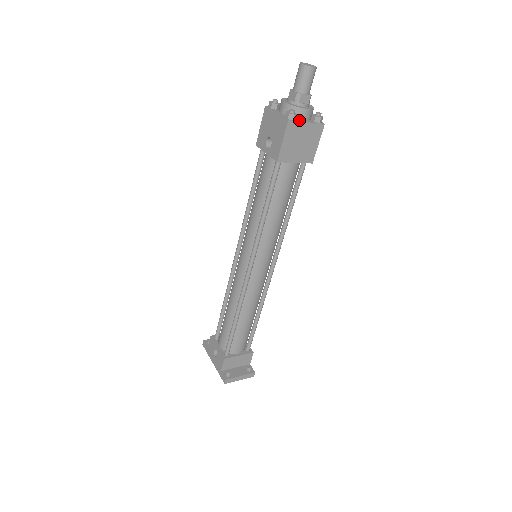
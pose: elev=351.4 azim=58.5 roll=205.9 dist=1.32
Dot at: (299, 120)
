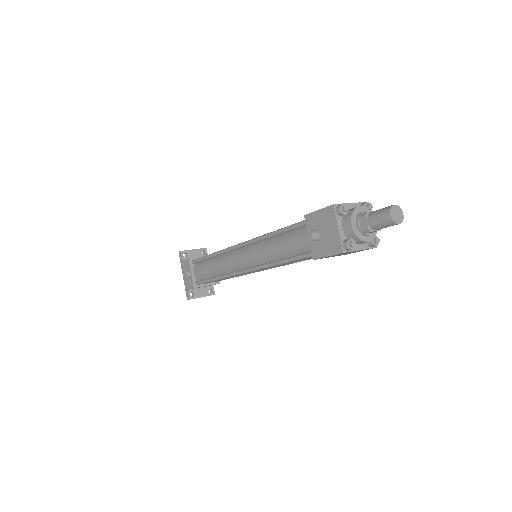
Dot at: (354, 247)
